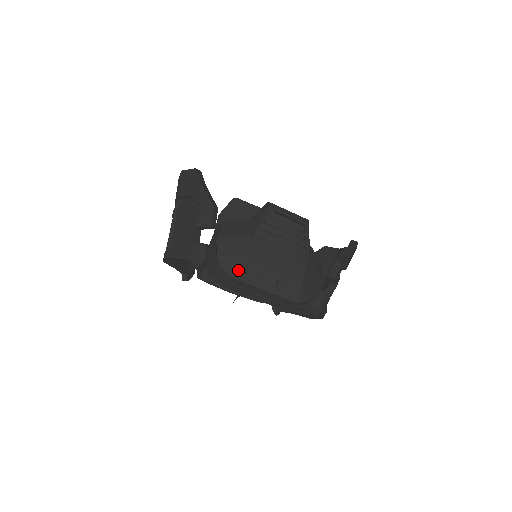
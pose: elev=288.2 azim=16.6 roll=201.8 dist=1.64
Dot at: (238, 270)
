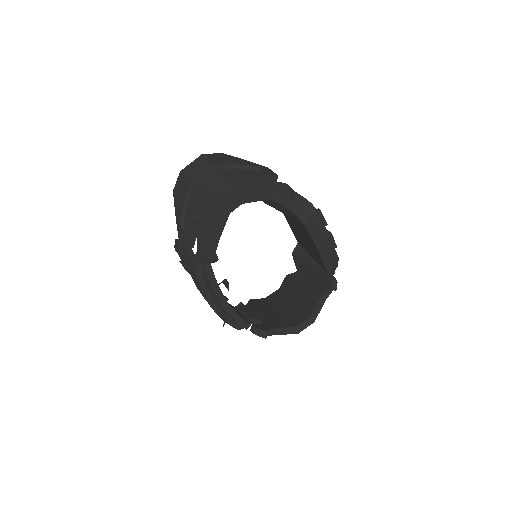
Dot at: occluded
